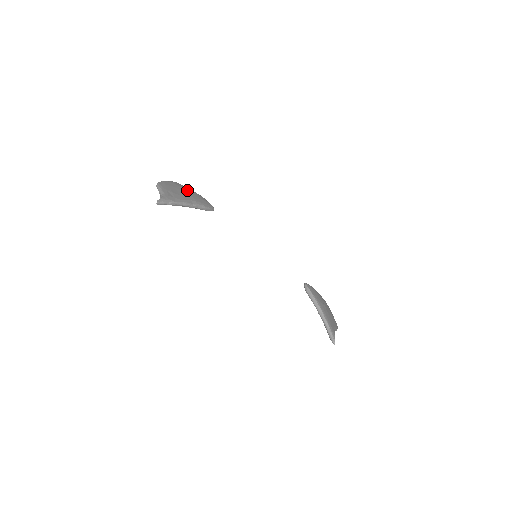
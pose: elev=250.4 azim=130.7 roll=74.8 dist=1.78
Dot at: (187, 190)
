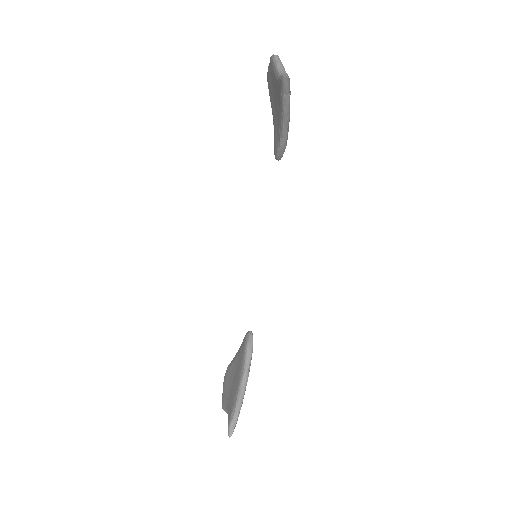
Dot at: occluded
